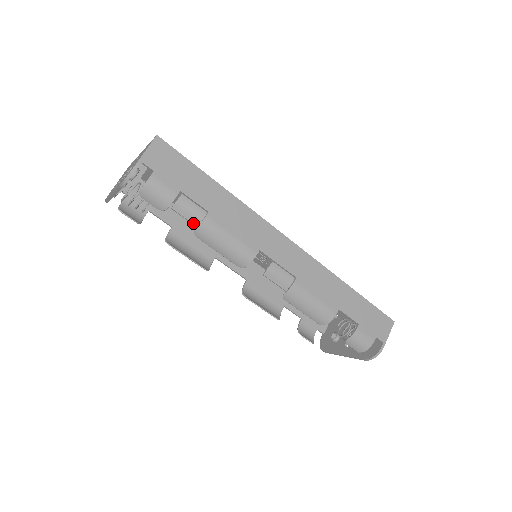
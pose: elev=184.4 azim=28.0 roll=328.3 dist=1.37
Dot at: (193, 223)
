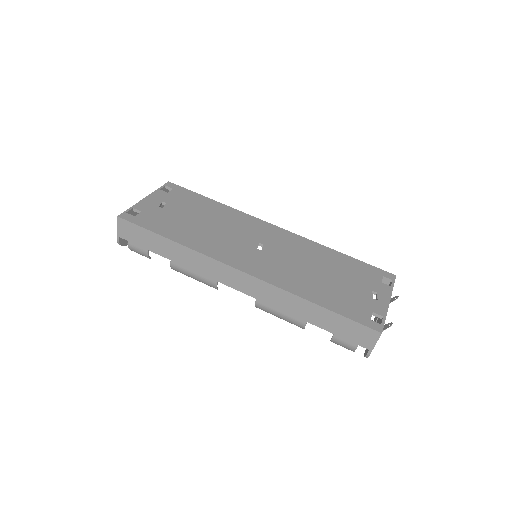
Dot at: occluded
